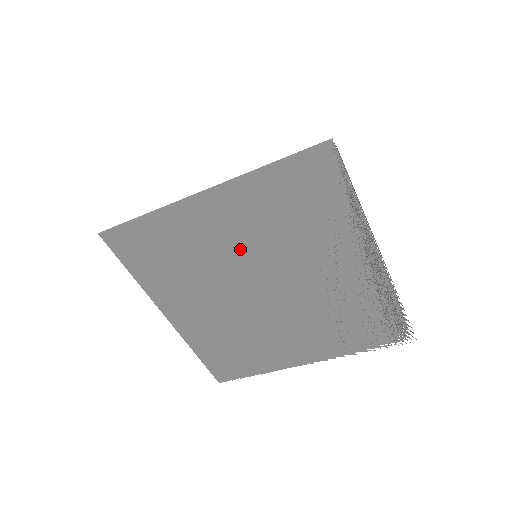
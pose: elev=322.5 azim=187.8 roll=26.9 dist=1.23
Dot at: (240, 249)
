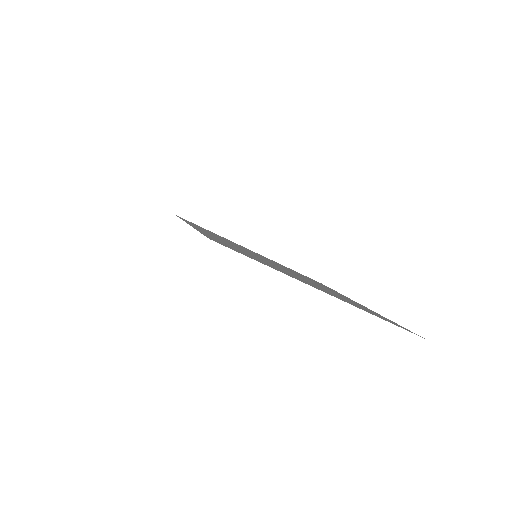
Dot at: occluded
